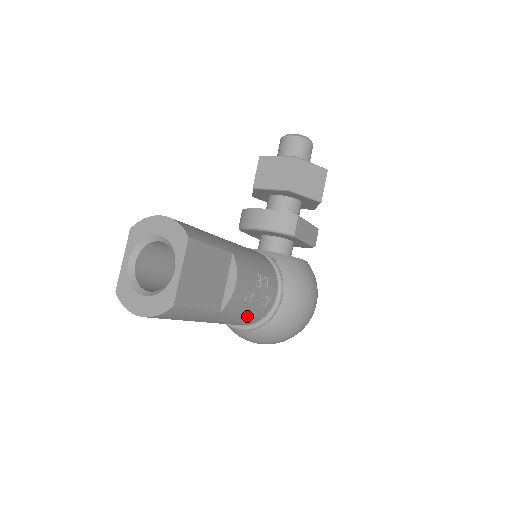
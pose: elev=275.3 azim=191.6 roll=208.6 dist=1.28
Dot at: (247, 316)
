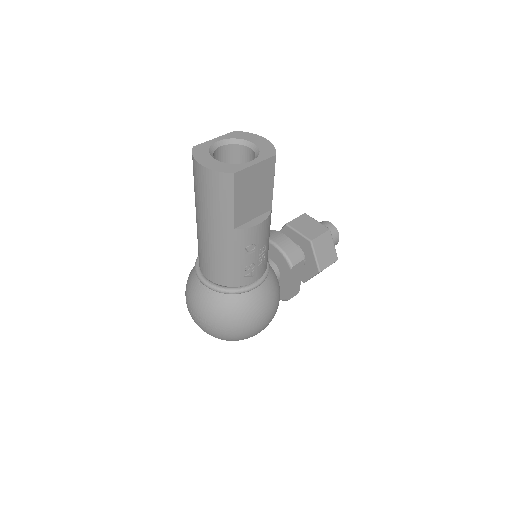
Dot at: (232, 266)
